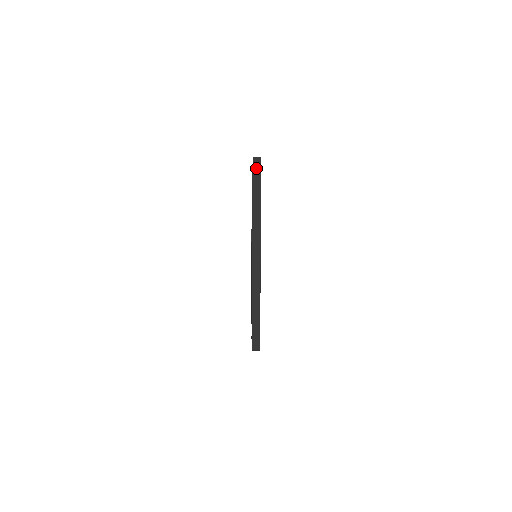
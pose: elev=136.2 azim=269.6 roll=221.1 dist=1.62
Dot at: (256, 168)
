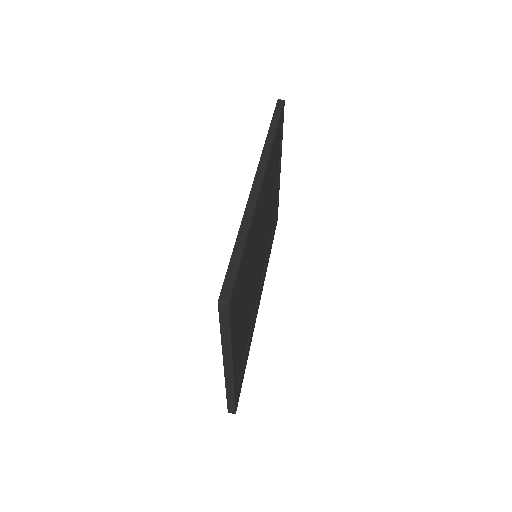
Dot at: (223, 312)
